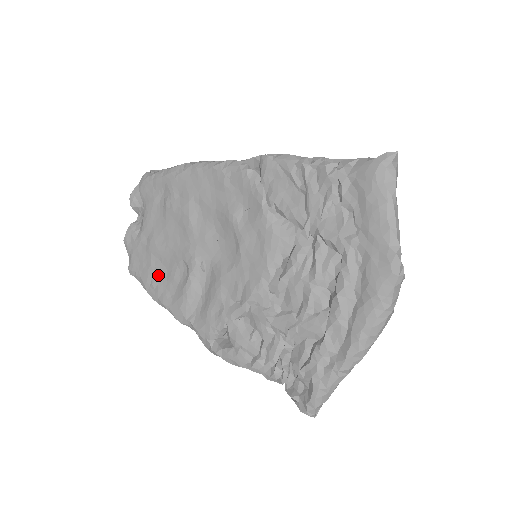
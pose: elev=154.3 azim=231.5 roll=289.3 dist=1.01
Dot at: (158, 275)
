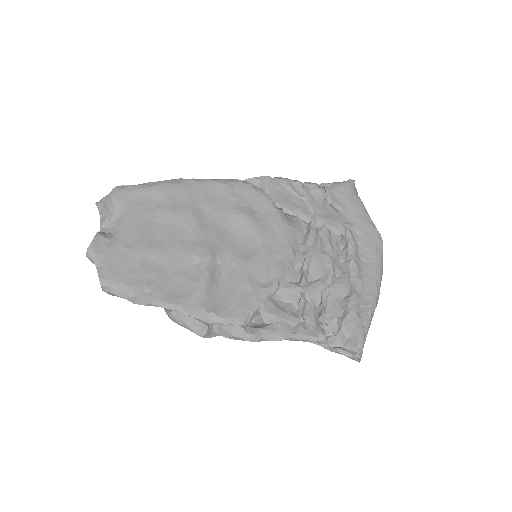
Dot at: (155, 277)
